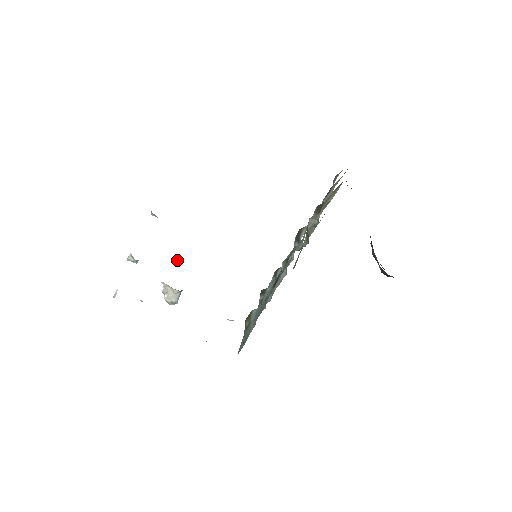
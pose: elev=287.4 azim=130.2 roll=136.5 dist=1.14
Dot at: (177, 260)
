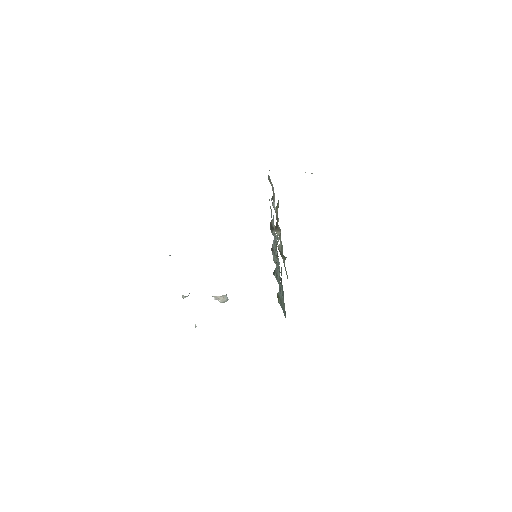
Dot at: occluded
